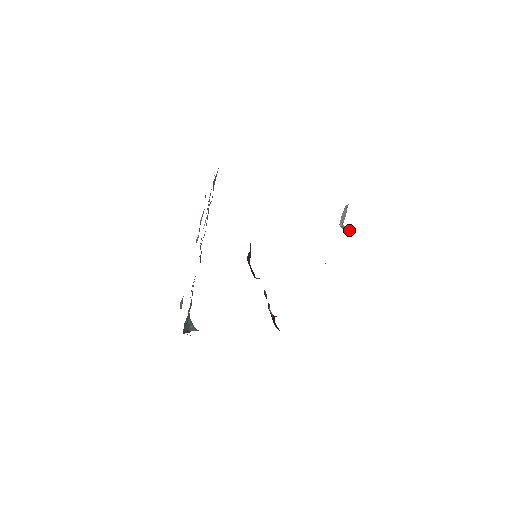
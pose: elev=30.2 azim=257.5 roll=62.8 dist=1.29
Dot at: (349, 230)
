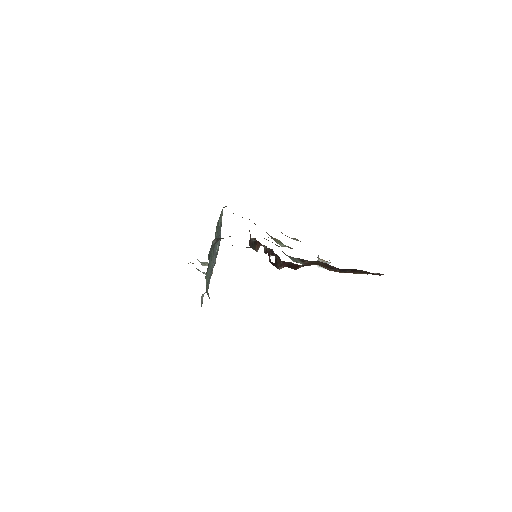
Dot at: occluded
